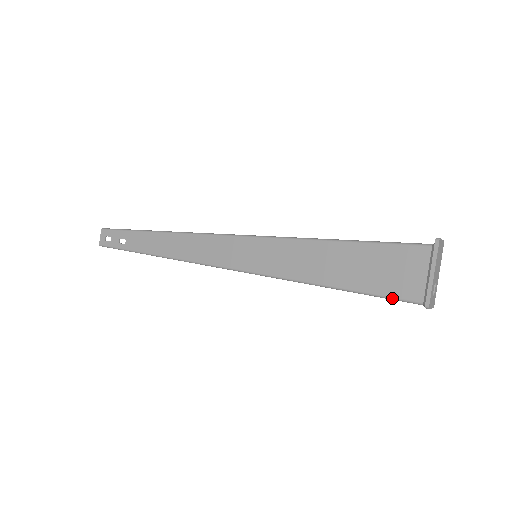
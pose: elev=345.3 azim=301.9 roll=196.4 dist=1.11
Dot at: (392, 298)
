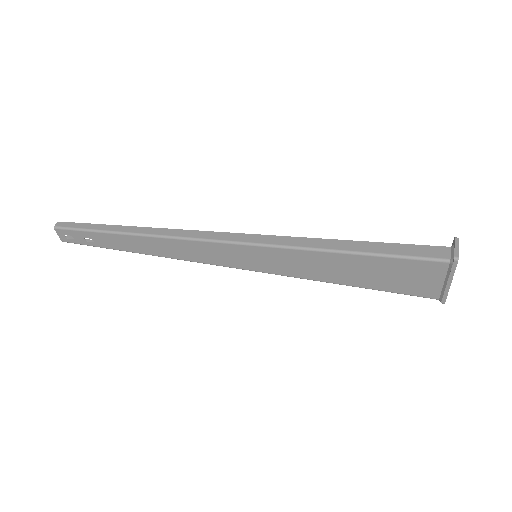
Dot at: occluded
